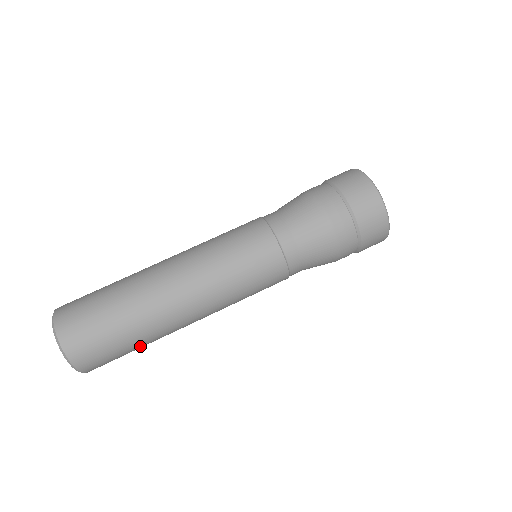
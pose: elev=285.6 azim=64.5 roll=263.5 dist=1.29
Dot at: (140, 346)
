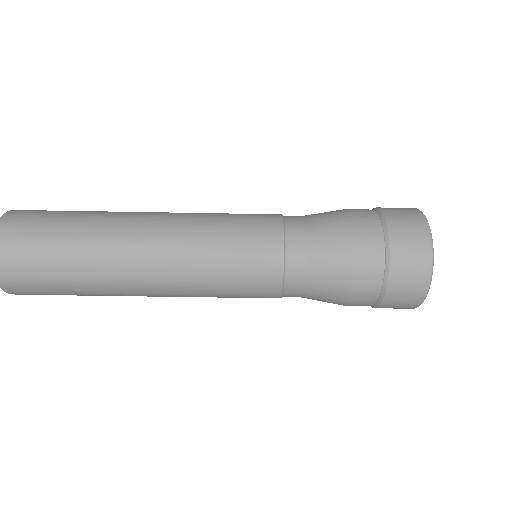
Dot at: occluded
